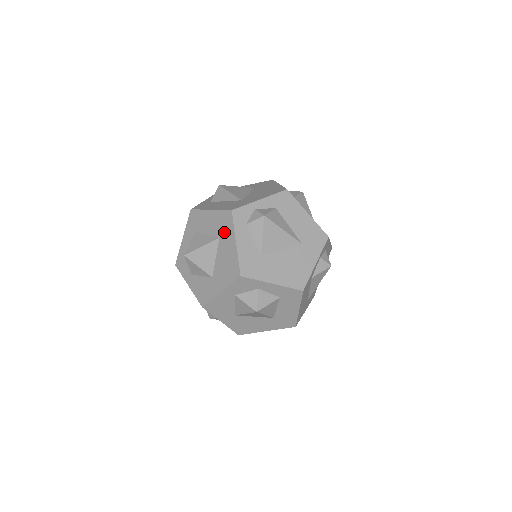
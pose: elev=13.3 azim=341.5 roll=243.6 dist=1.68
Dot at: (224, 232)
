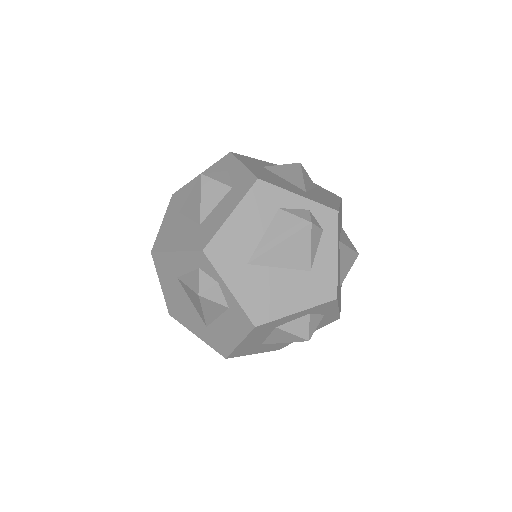
Dot at: occluded
